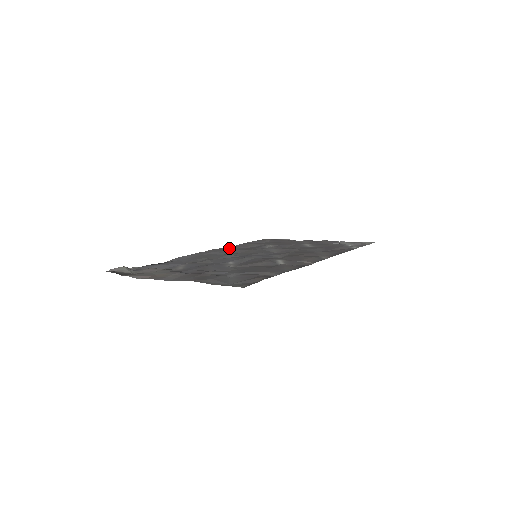
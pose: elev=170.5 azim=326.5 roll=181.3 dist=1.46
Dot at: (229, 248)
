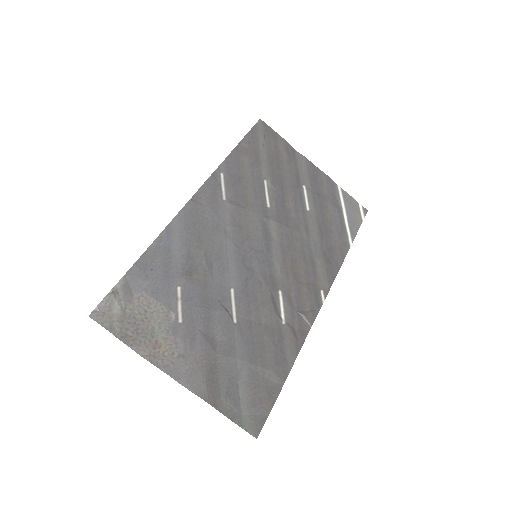
Dot at: (221, 179)
